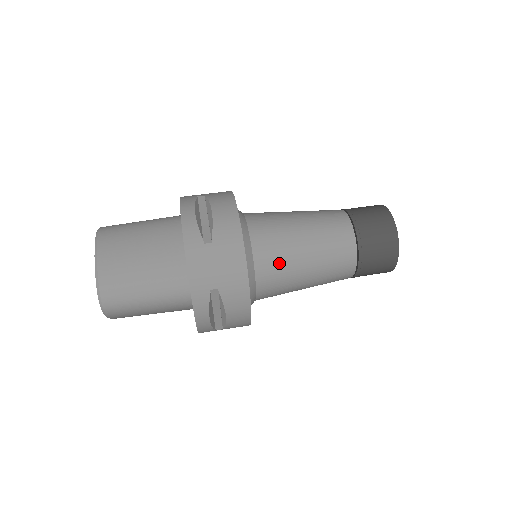
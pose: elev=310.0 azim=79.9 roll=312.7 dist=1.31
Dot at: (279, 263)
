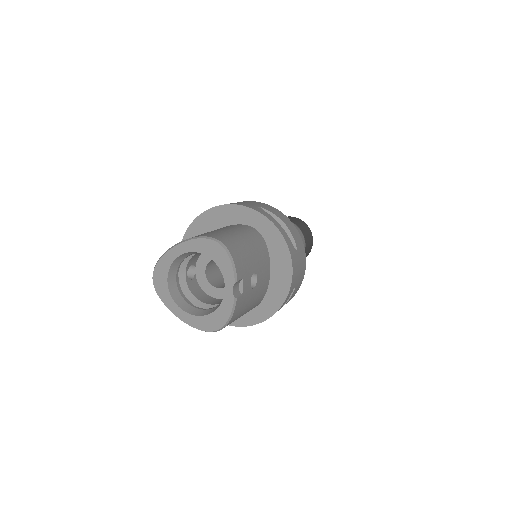
Dot at: occluded
